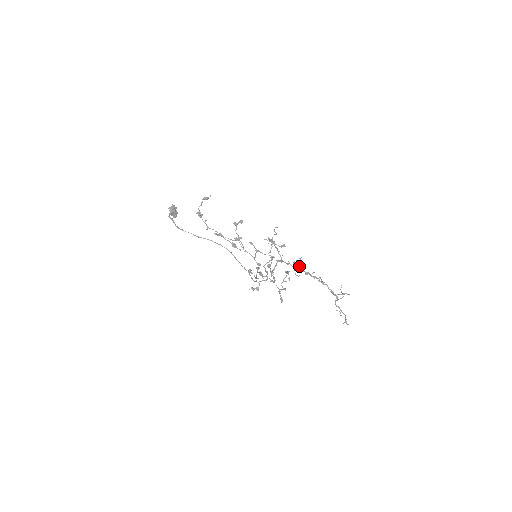
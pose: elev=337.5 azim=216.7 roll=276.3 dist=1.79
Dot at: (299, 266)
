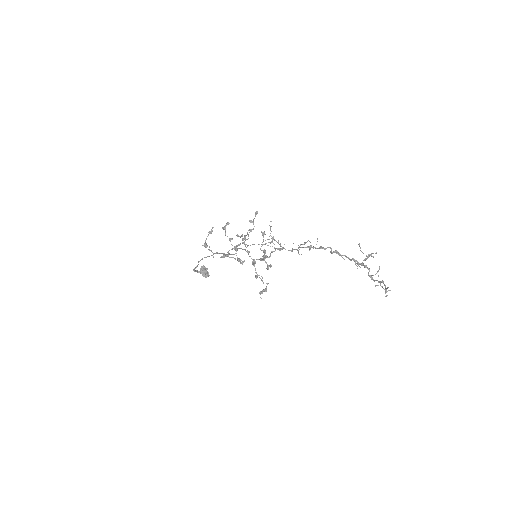
Dot at: (300, 244)
